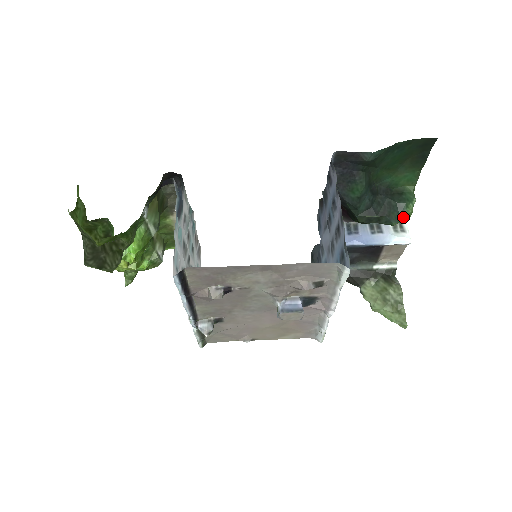
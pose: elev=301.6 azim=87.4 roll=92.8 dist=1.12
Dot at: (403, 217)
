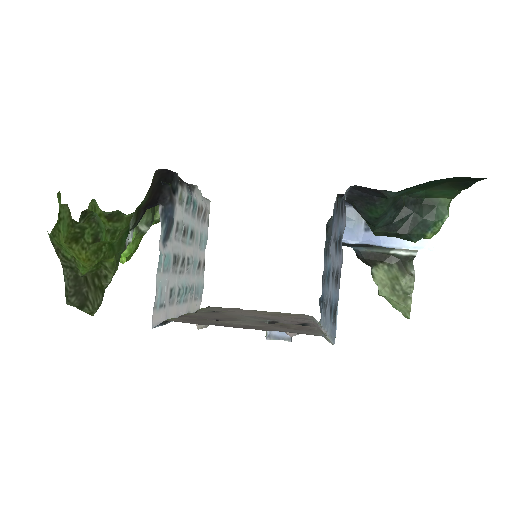
Dot at: (427, 235)
